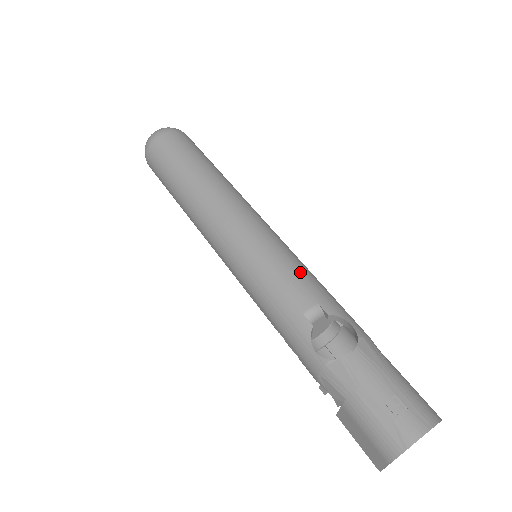
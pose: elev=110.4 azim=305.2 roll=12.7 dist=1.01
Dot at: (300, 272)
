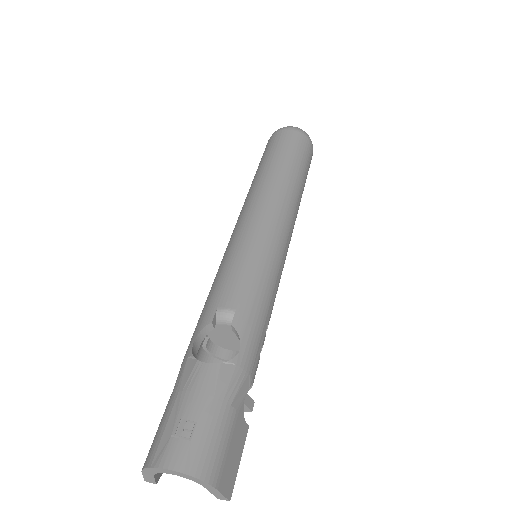
Dot at: (255, 281)
